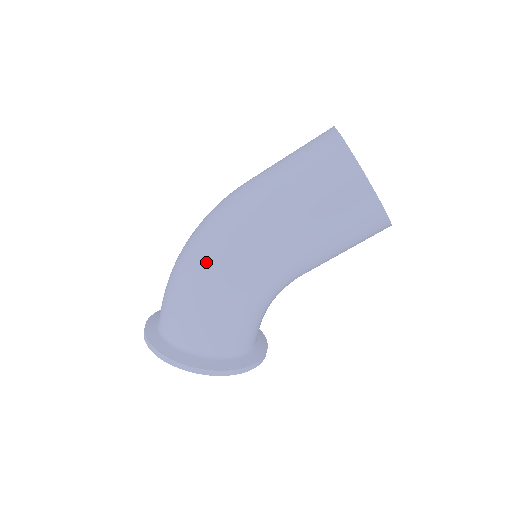
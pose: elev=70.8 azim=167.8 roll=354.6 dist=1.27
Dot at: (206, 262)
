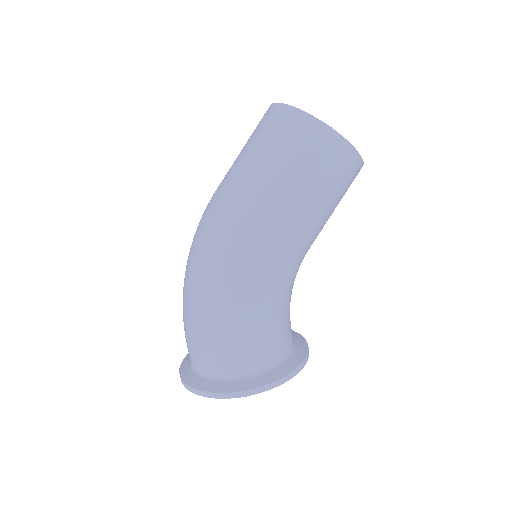
Dot at: (224, 280)
